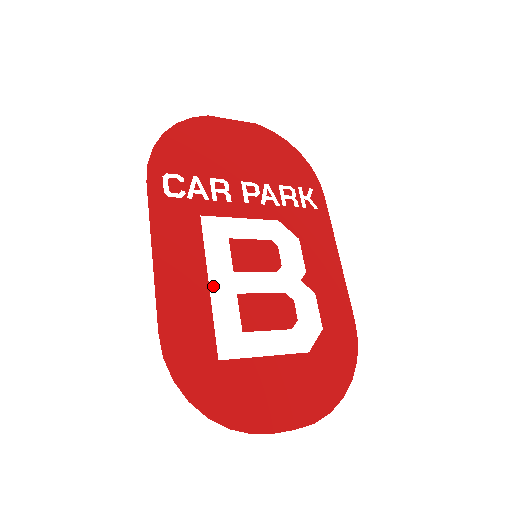
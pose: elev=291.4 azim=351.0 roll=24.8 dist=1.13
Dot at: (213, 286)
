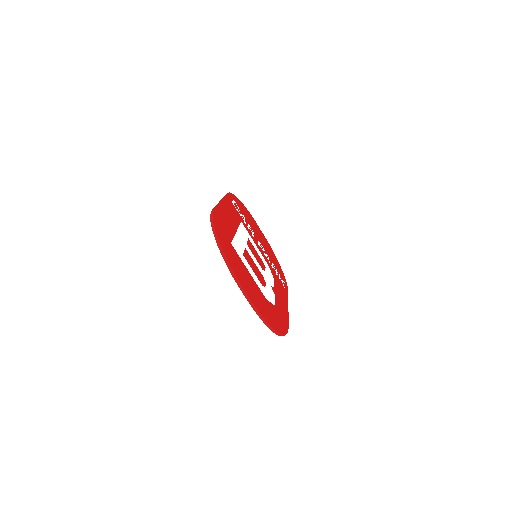
Dot at: (238, 234)
